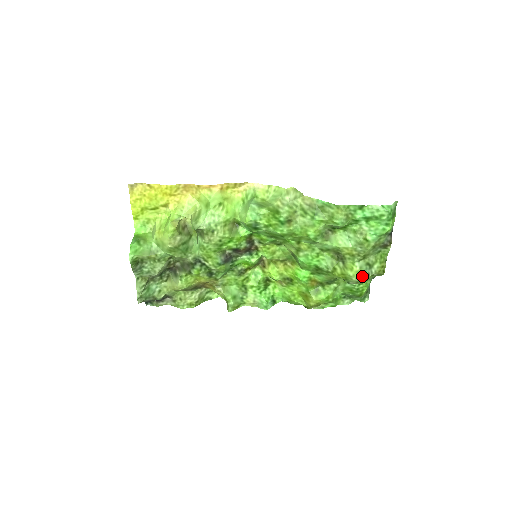
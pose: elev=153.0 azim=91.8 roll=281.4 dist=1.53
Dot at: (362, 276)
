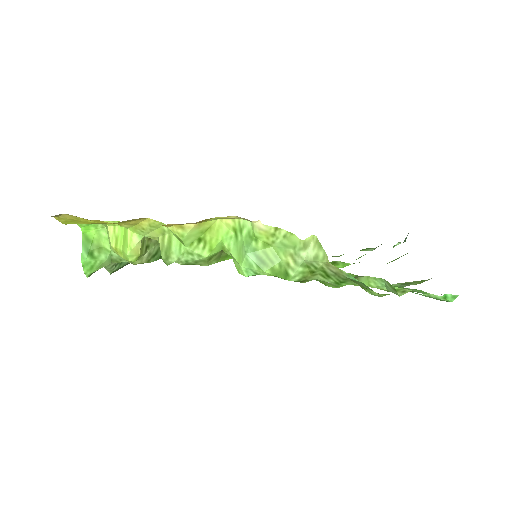
Dot at: occluded
